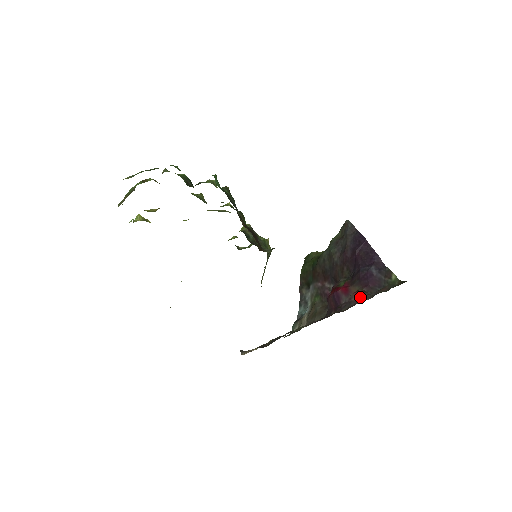
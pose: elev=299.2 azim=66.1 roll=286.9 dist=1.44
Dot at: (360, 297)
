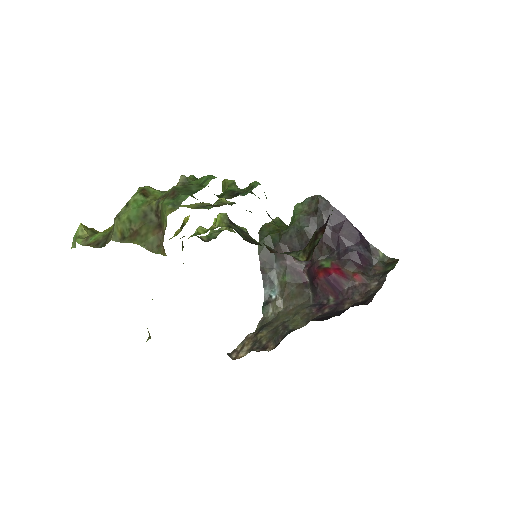
Dot at: (365, 281)
